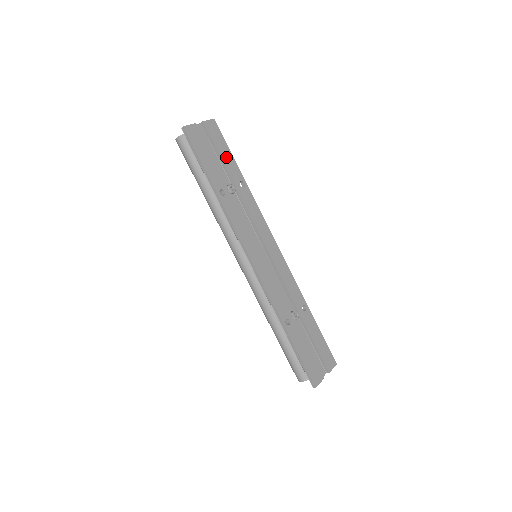
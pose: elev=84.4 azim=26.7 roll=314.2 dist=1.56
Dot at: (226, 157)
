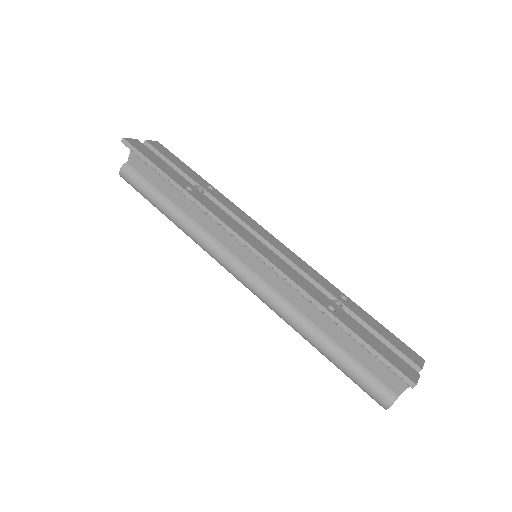
Dot at: (182, 167)
